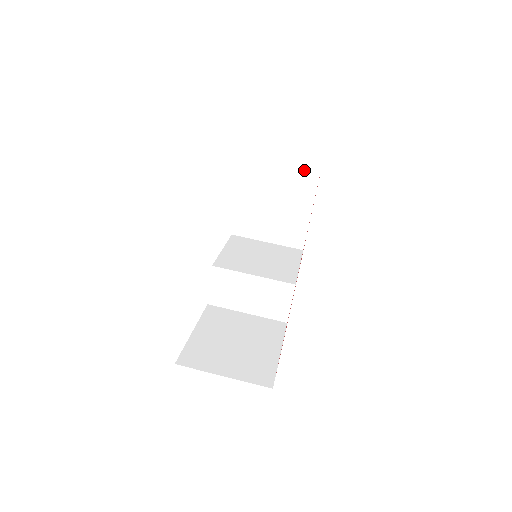
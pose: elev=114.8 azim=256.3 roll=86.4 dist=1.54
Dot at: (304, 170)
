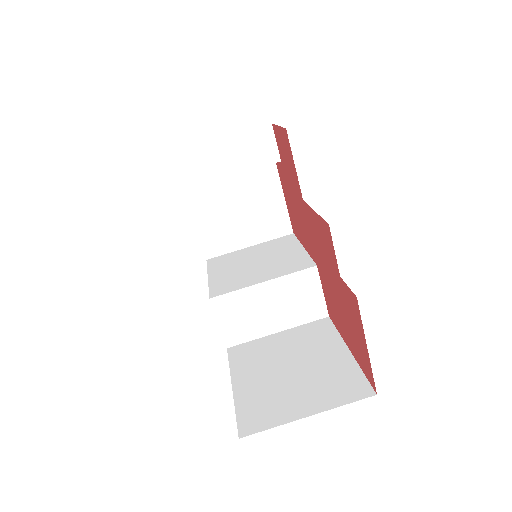
Dot at: (253, 135)
